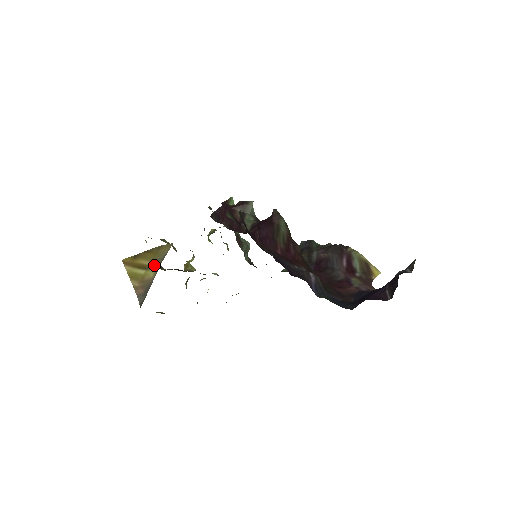
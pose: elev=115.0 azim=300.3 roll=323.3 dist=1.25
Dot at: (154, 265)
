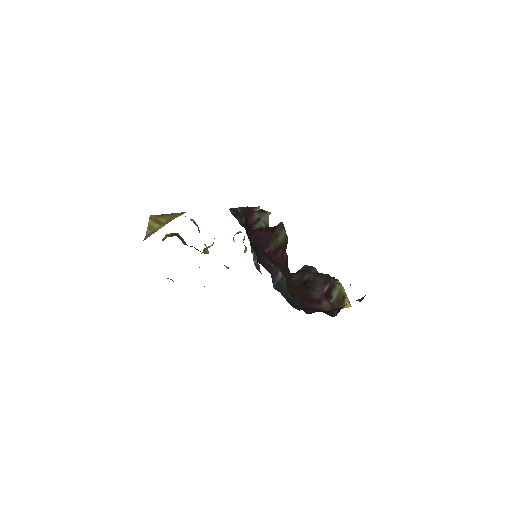
Dot at: (167, 222)
